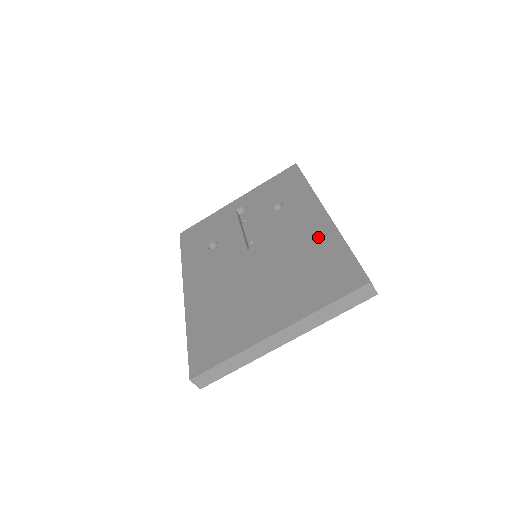
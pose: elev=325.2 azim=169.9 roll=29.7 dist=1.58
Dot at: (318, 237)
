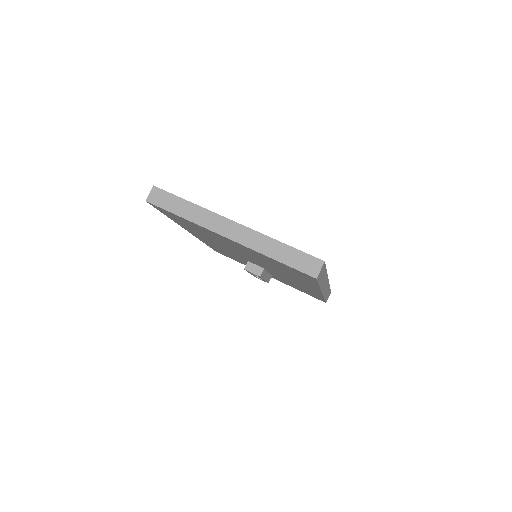
Dot at: occluded
